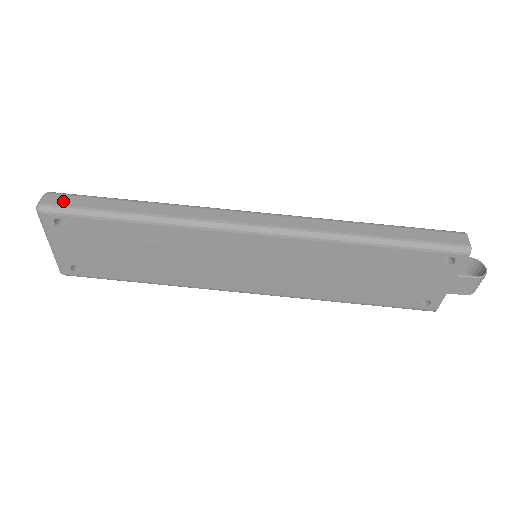
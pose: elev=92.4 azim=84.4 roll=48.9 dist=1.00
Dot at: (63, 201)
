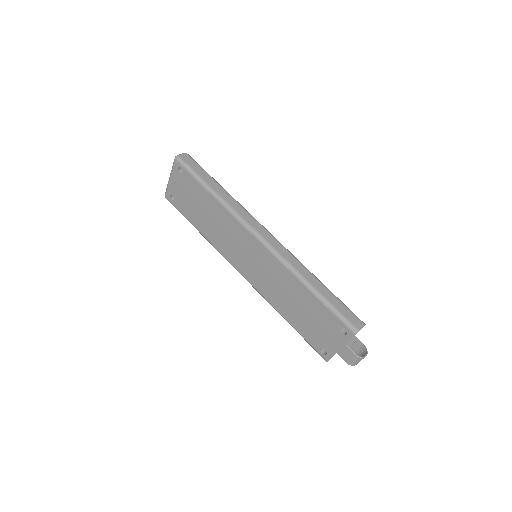
Dot at: (189, 162)
